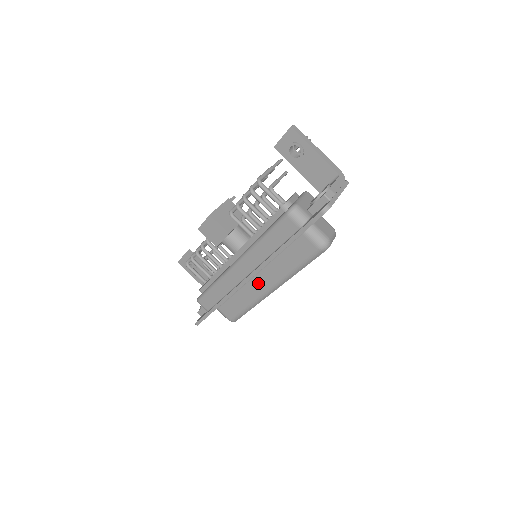
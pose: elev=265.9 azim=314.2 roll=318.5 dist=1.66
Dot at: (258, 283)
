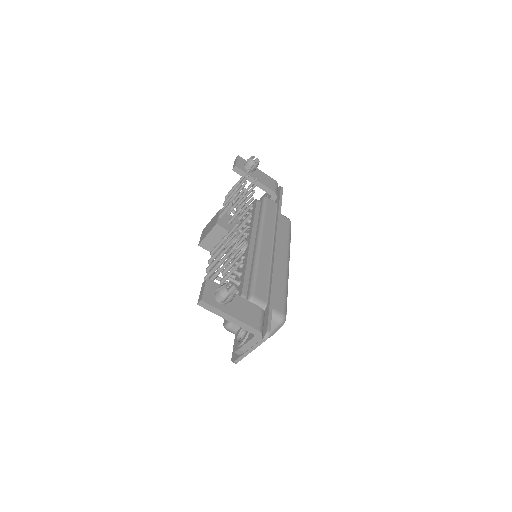
Dot at: occluded
